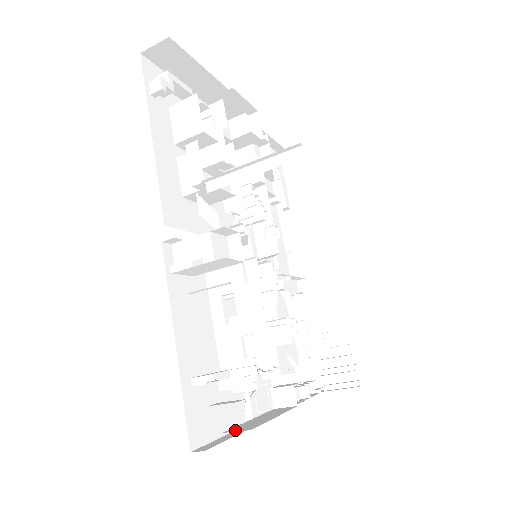
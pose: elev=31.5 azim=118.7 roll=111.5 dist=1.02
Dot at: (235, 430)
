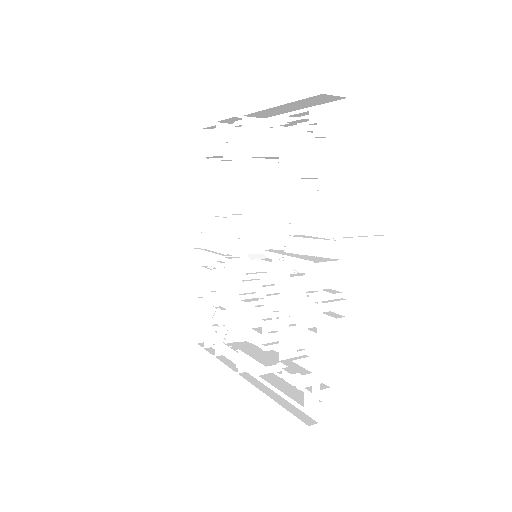
Dot at: occluded
